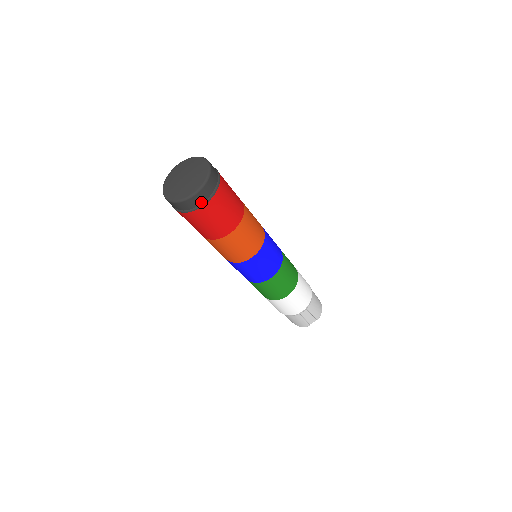
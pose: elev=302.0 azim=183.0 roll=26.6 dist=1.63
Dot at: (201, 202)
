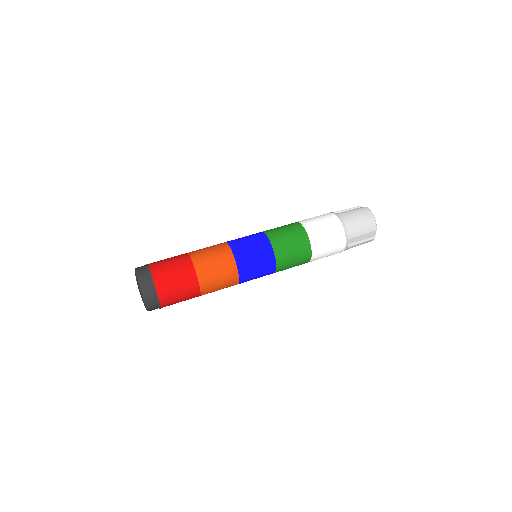
Dot at: (156, 303)
